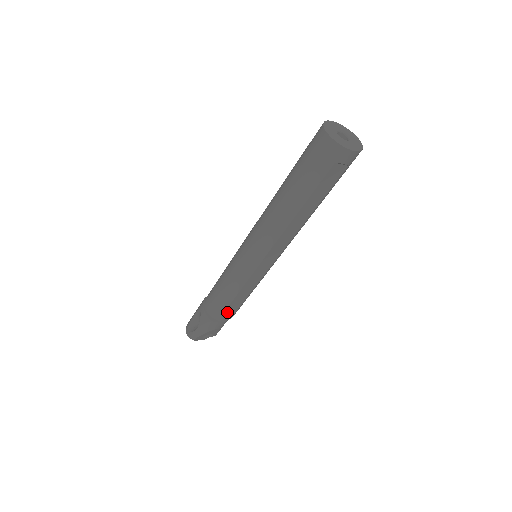
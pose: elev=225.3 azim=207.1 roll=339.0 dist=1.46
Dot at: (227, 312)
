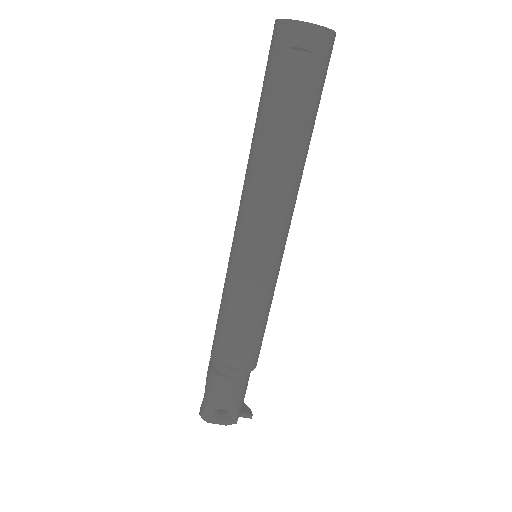
Dot at: (230, 355)
